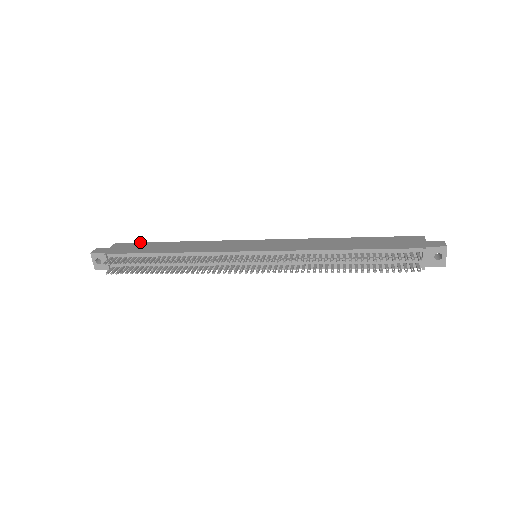
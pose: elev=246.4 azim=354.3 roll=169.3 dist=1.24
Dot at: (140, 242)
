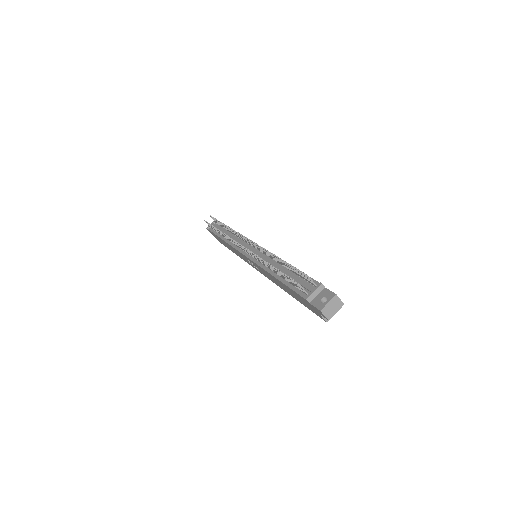
Dot at: occluded
